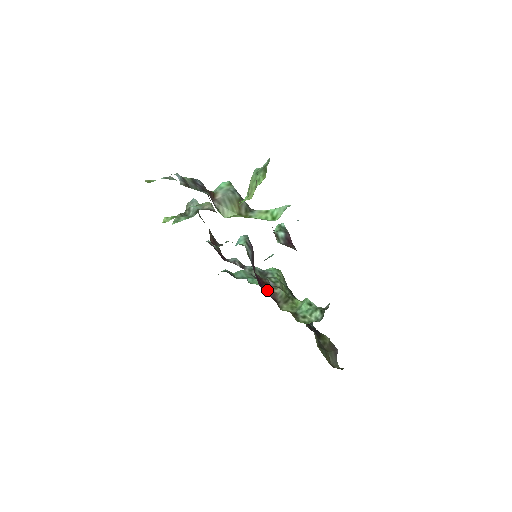
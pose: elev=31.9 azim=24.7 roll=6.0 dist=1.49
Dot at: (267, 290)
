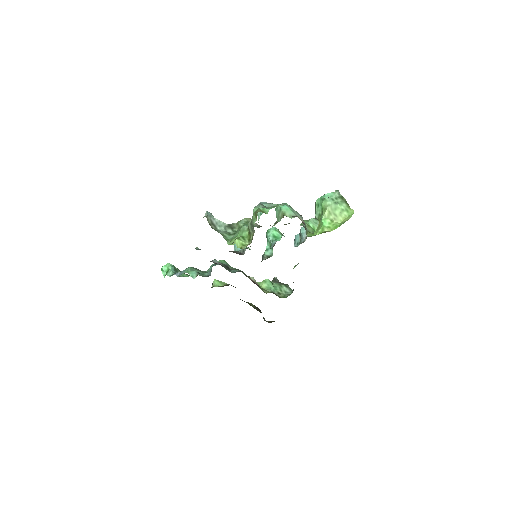
Dot at: occluded
